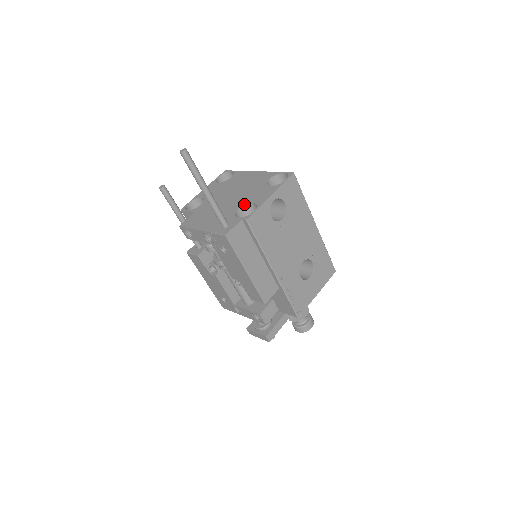
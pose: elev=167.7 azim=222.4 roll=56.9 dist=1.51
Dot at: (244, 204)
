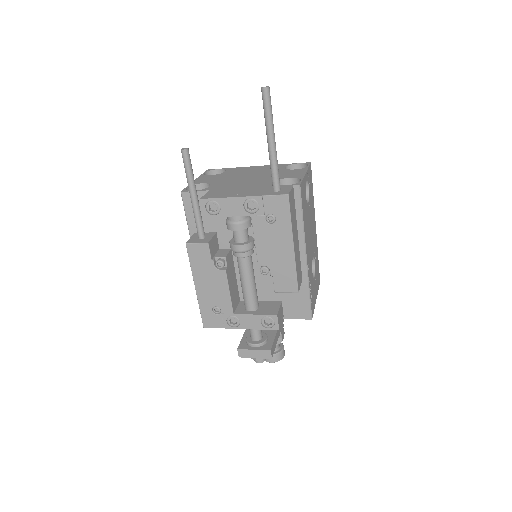
Dot at: occluded
